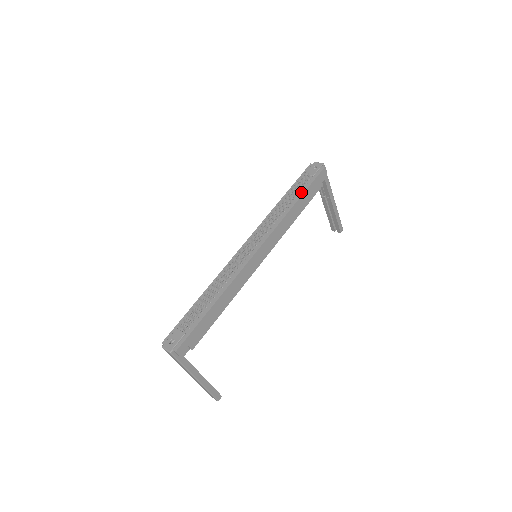
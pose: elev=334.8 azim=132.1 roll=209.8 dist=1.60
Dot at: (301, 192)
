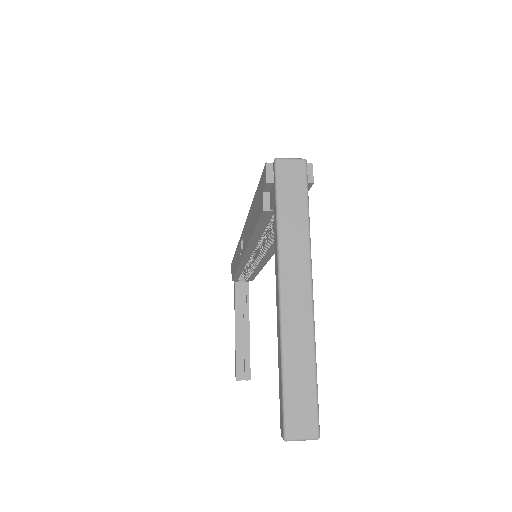
Dot at: occluded
